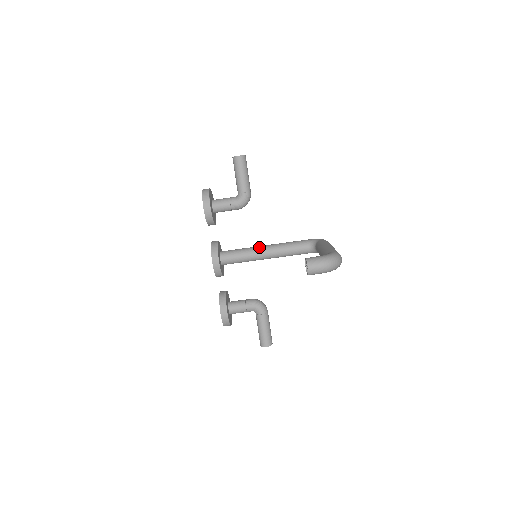
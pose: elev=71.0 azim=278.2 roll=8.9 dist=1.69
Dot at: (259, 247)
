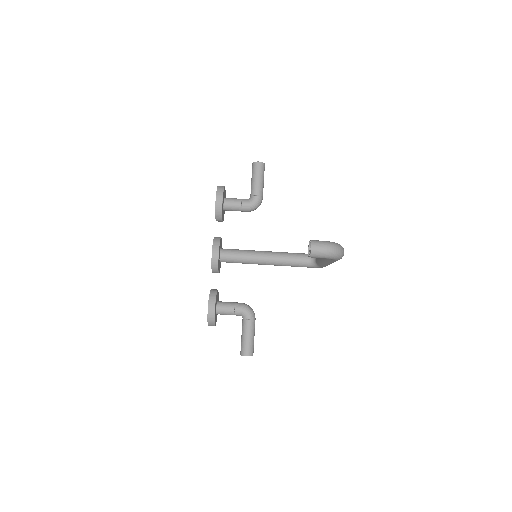
Dot at: (260, 251)
